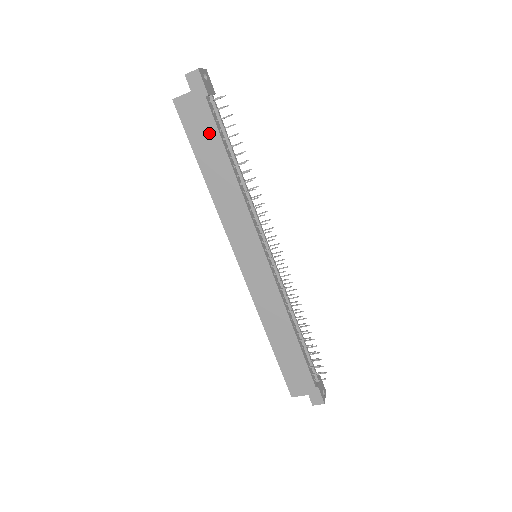
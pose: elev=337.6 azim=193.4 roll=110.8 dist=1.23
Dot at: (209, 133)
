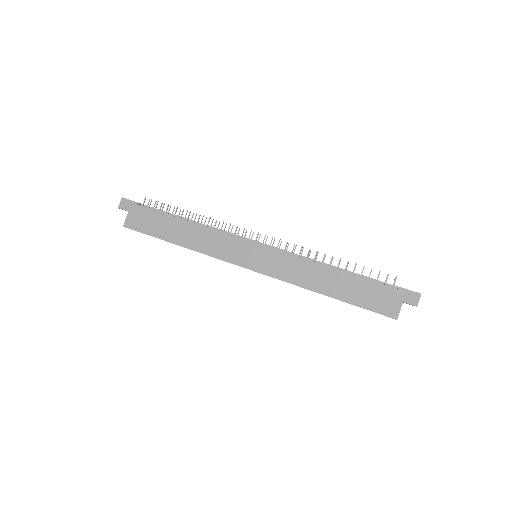
Dot at: (156, 219)
